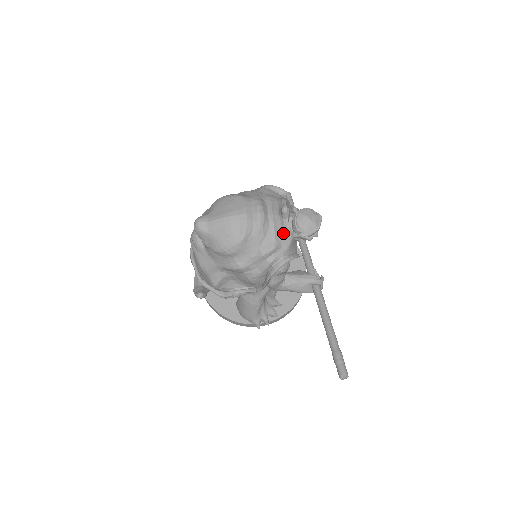
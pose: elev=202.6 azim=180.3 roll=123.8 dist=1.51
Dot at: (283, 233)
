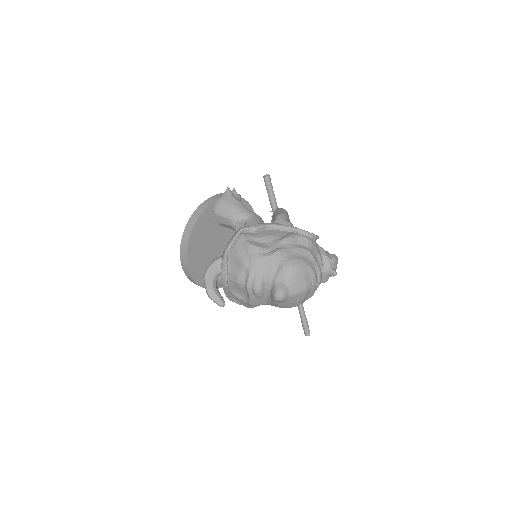
Dot at: (322, 282)
